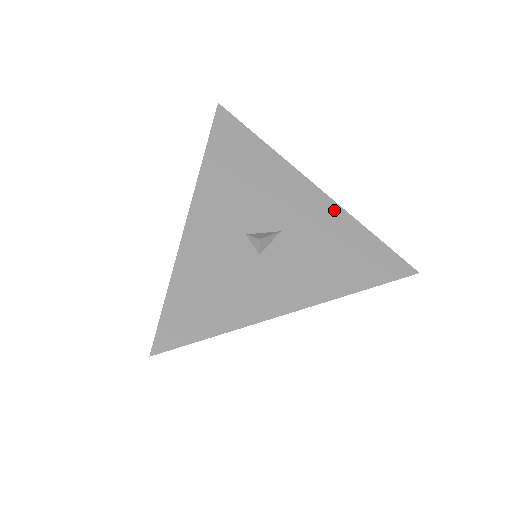
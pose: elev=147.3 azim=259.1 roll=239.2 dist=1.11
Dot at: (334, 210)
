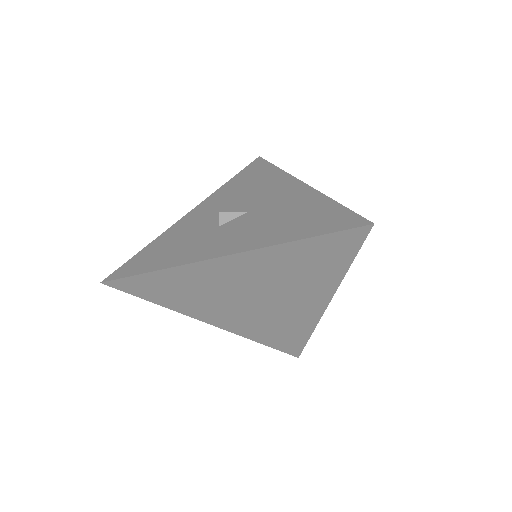
Dot at: (308, 193)
